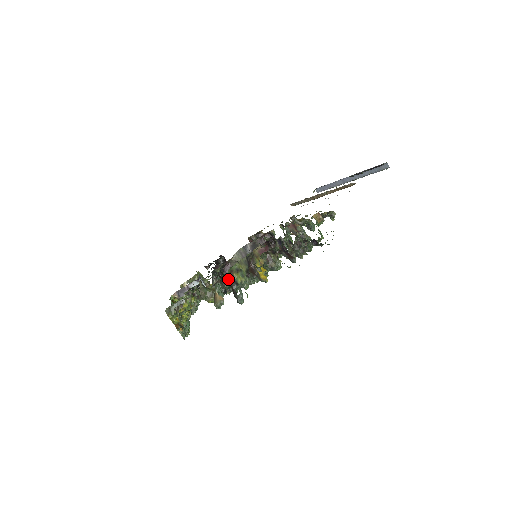
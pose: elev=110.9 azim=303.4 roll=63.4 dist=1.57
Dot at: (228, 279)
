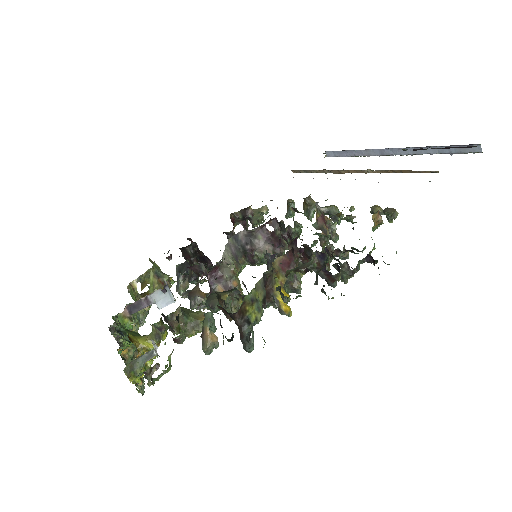
Dot at: (237, 316)
